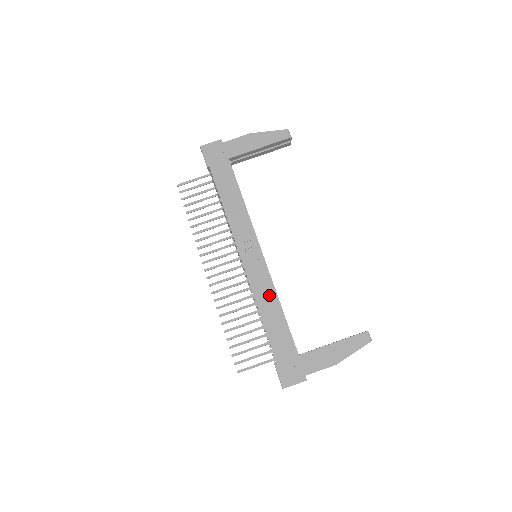
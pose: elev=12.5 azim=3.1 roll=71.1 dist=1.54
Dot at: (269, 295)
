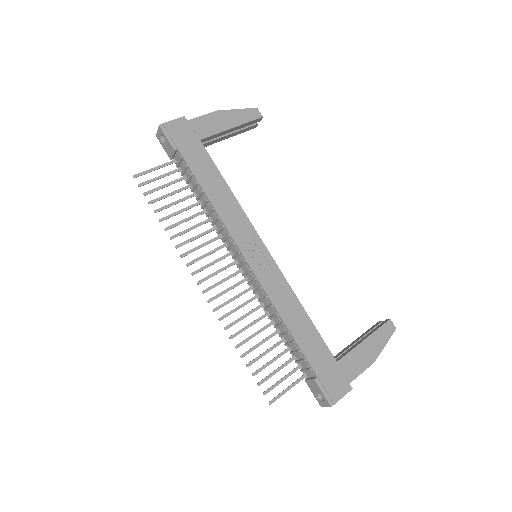
Dot at: (288, 299)
